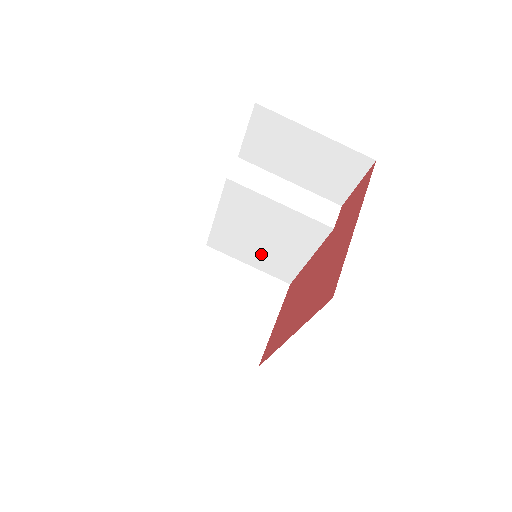
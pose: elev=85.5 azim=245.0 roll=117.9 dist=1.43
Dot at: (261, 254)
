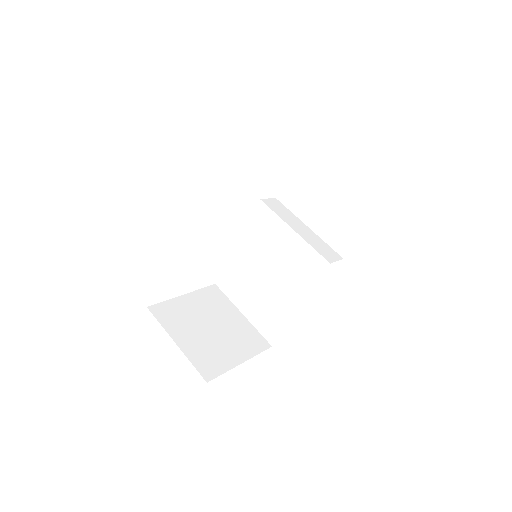
Dot at: (259, 298)
